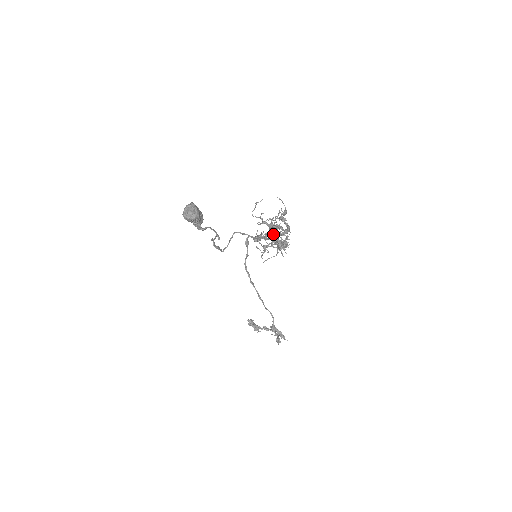
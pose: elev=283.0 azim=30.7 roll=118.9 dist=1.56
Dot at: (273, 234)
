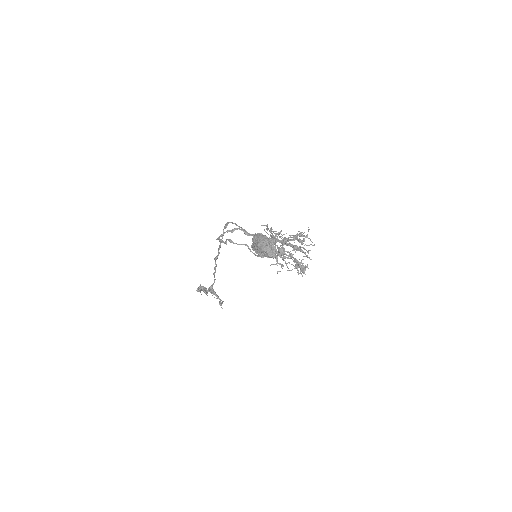
Dot at: occluded
